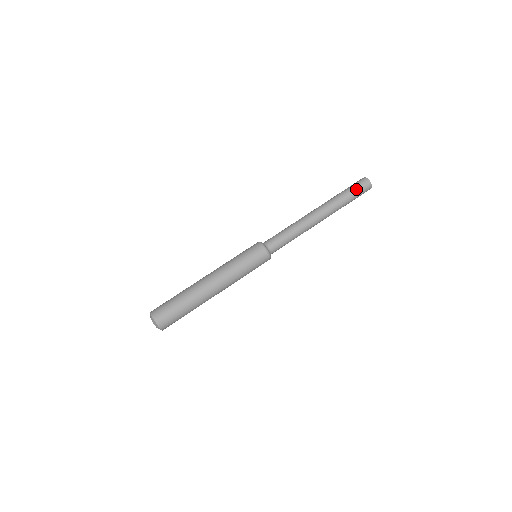
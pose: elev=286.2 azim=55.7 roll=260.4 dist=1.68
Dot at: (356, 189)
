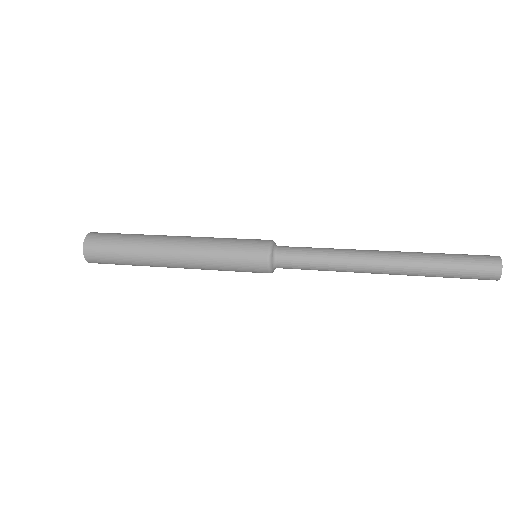
Dot at: (468, 257)
